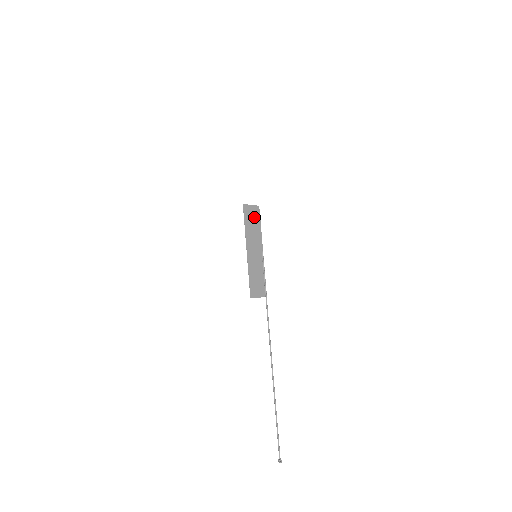
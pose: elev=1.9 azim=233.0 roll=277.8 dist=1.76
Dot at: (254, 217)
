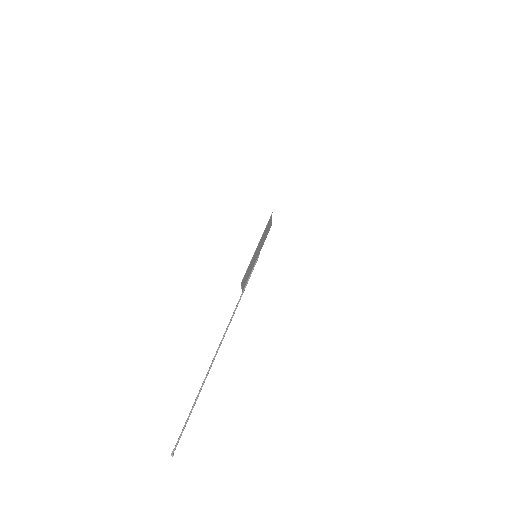
Dot at: (268, 228)
